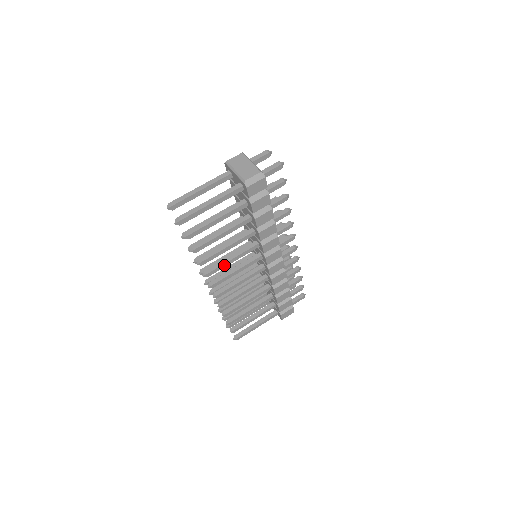
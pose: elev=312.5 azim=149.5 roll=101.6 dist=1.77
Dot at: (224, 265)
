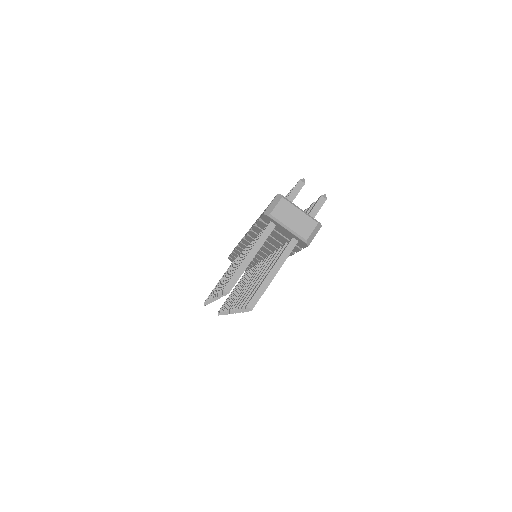
Dot at: occluded
